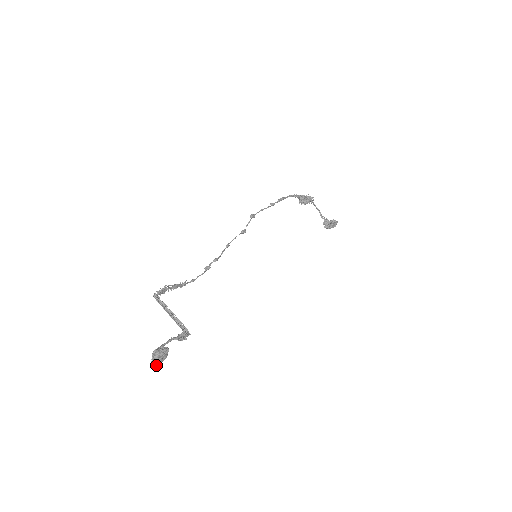
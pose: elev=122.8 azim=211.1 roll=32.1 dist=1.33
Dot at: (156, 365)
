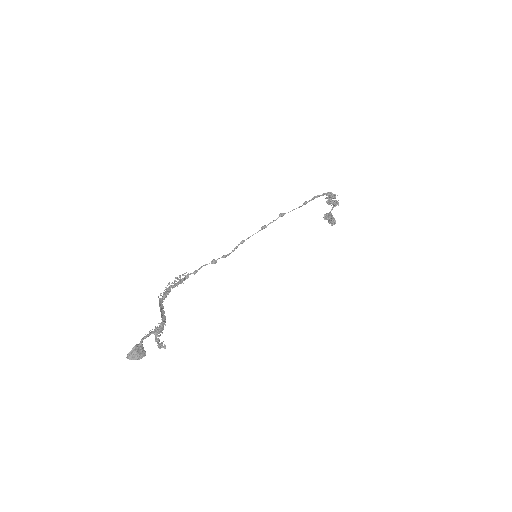
Dot at: (129, 358)
